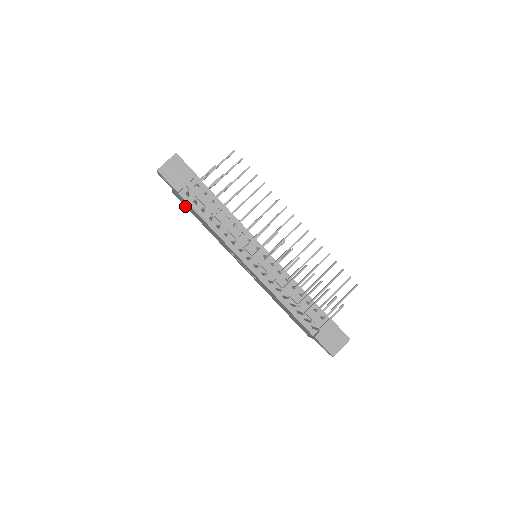
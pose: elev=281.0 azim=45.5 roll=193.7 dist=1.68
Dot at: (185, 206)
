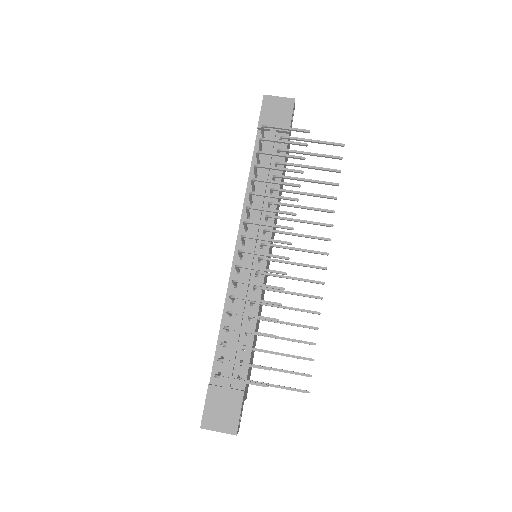
Dot at: occluded
